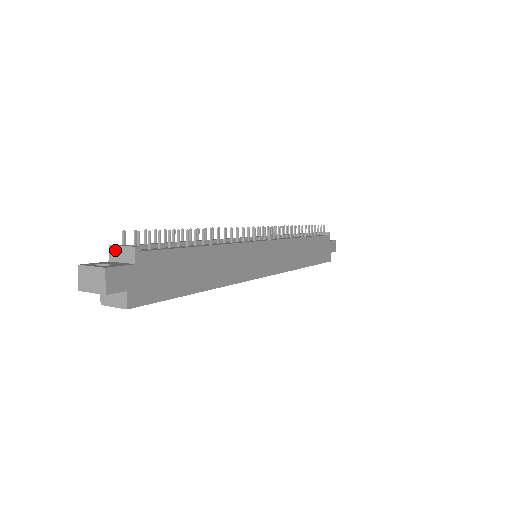
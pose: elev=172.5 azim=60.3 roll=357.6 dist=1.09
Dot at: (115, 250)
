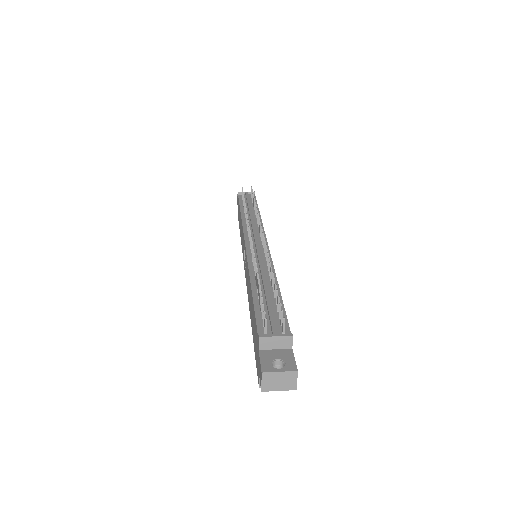
Dot at: (267, 340)
